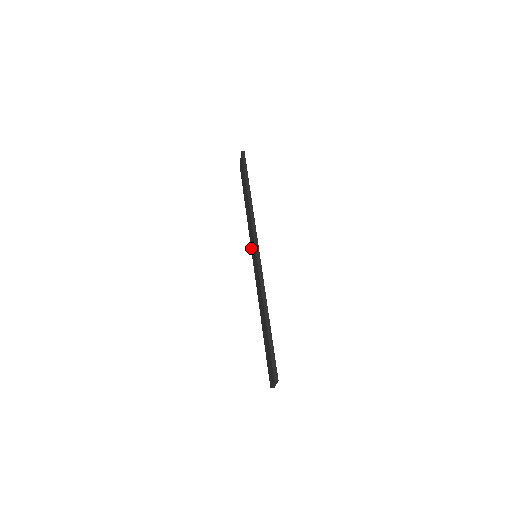
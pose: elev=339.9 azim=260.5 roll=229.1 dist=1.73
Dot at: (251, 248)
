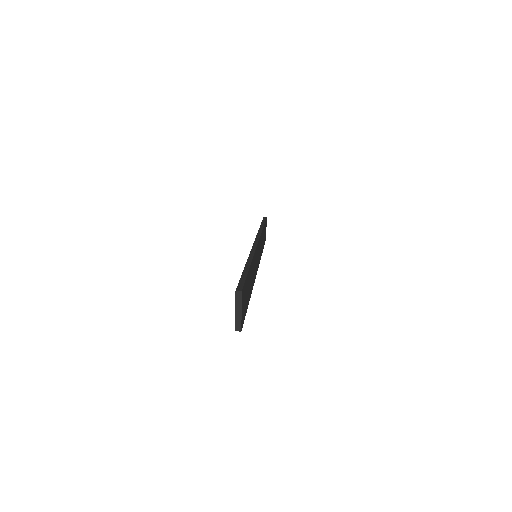
Dot at: occluded
